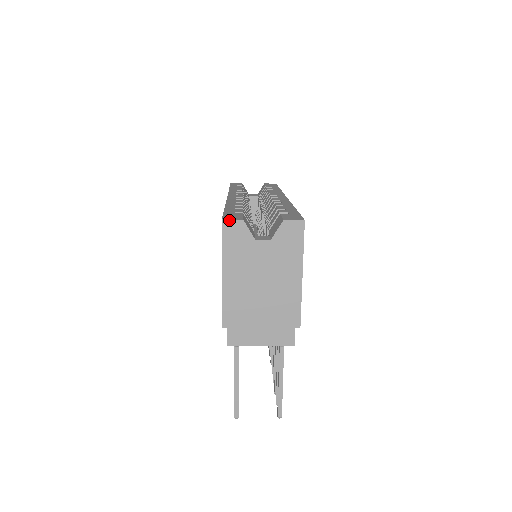
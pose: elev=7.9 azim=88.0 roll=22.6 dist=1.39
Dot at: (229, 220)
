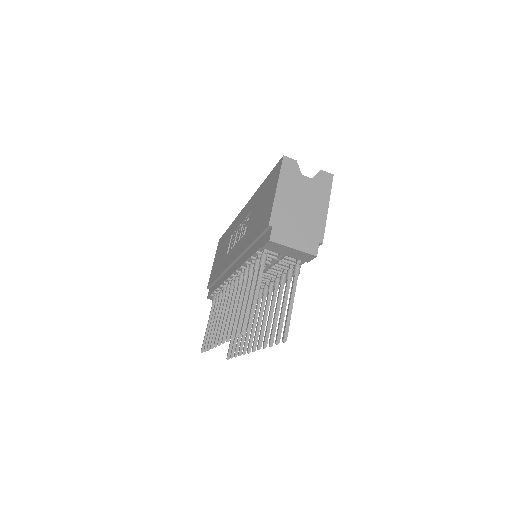
Dot at: (288, 157)
